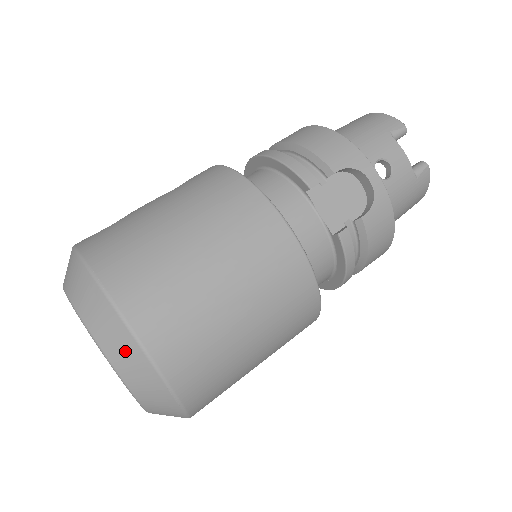
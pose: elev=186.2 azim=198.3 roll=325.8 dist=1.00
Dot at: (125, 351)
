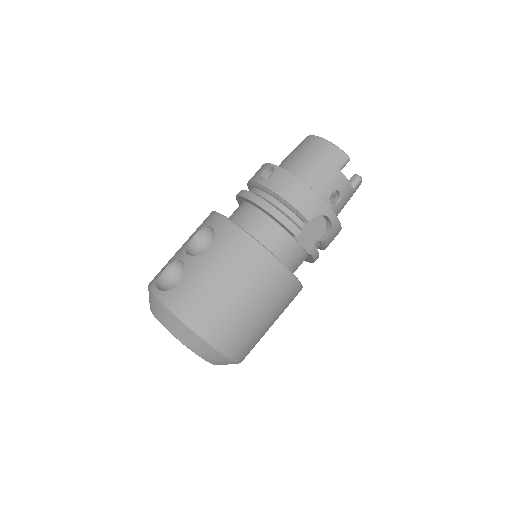
Dot at: (216, 358)
